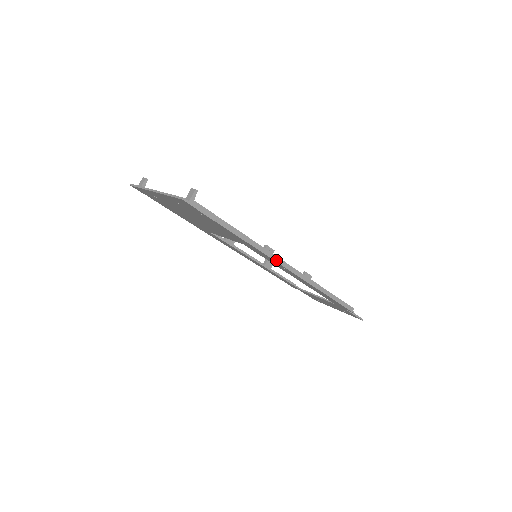
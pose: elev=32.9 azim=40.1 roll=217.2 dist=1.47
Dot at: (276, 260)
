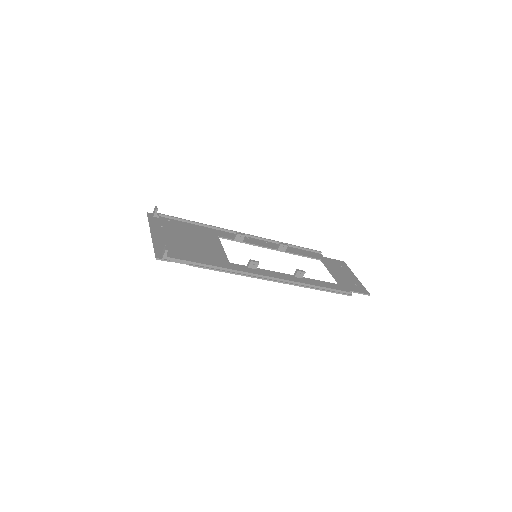
Dot at: (254, 277)
